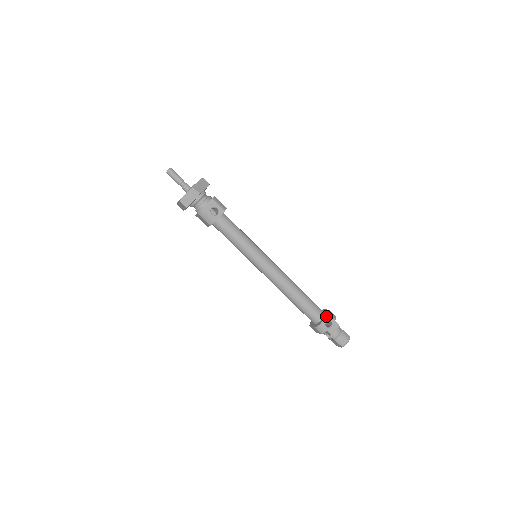
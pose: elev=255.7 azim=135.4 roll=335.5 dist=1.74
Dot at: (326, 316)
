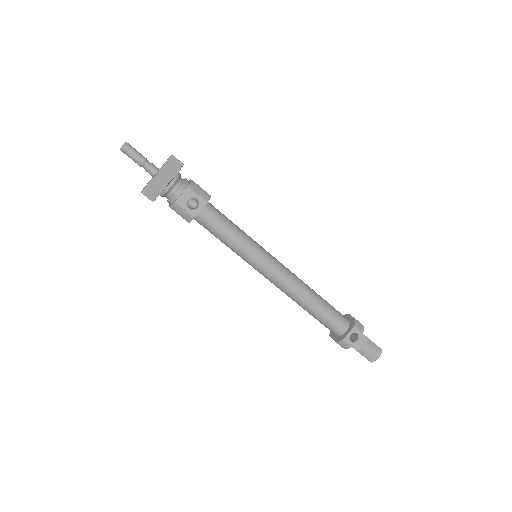
Dot at: (351, 329)
